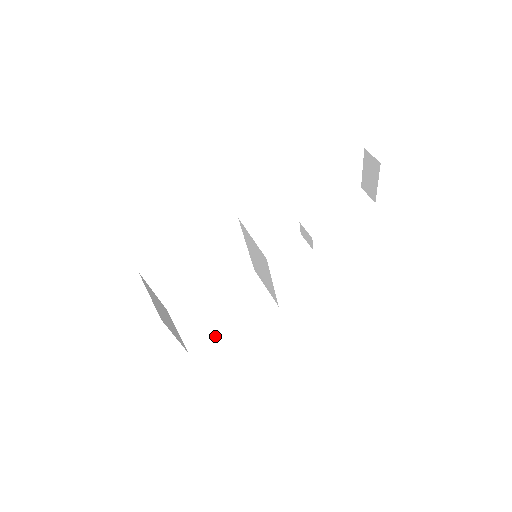
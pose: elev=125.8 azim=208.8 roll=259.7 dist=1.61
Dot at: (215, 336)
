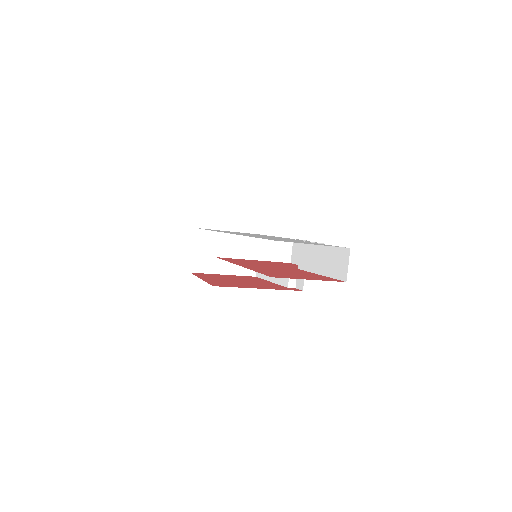
Dot at: (266, 279)
